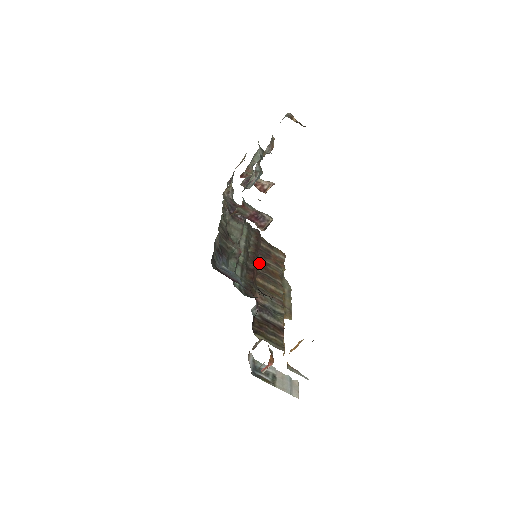
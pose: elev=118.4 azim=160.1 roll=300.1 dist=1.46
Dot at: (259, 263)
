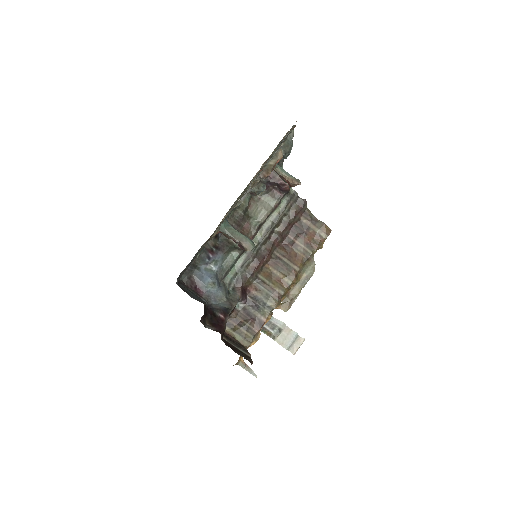
Dot at: (283, 244)
